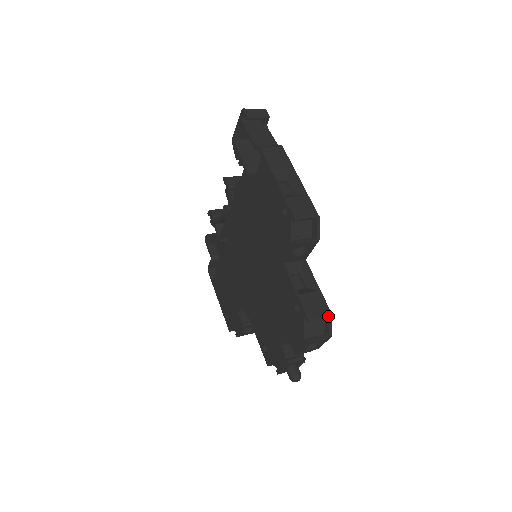
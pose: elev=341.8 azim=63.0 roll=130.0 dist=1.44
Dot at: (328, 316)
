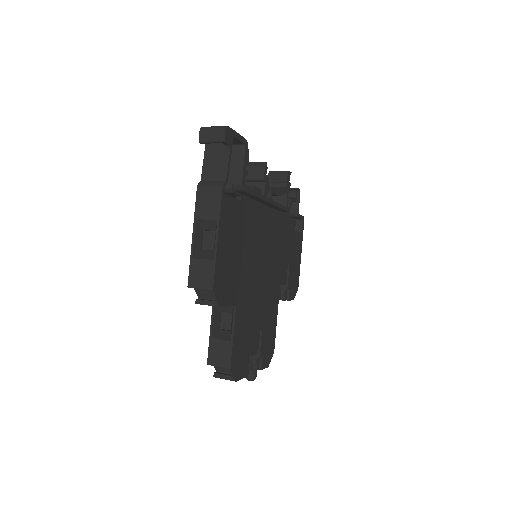
Dot at: (228, 368)
